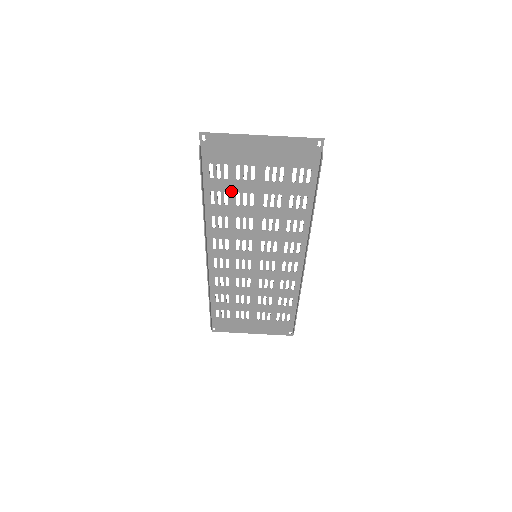
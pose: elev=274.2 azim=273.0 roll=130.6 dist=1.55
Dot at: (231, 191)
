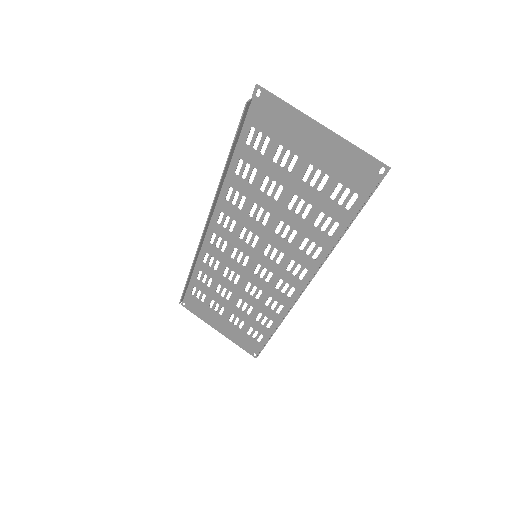
Dot at: (261, 171)
